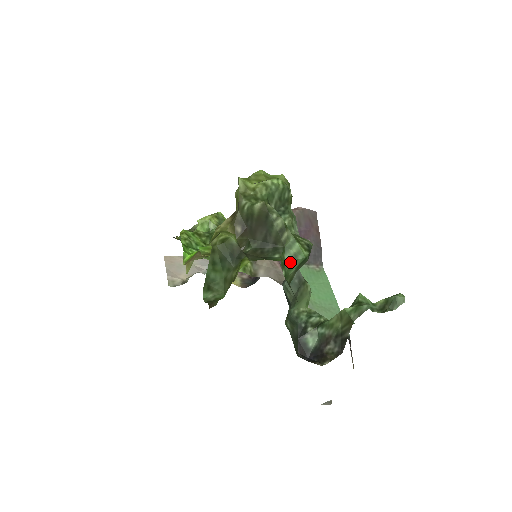
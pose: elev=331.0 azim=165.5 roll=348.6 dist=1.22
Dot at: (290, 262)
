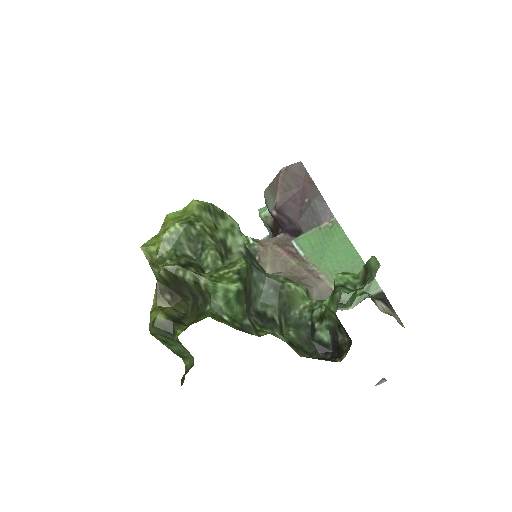
Dot at: (225, 304)
